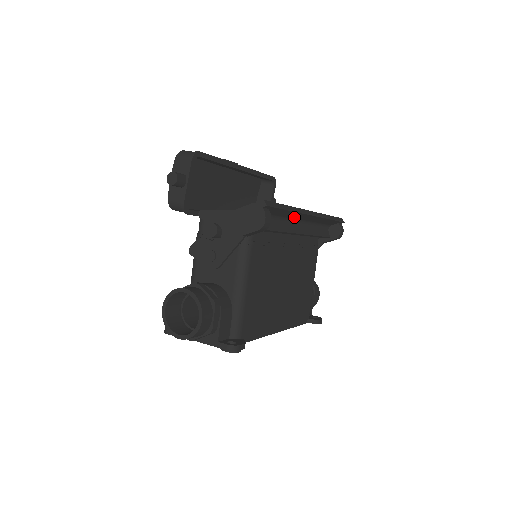
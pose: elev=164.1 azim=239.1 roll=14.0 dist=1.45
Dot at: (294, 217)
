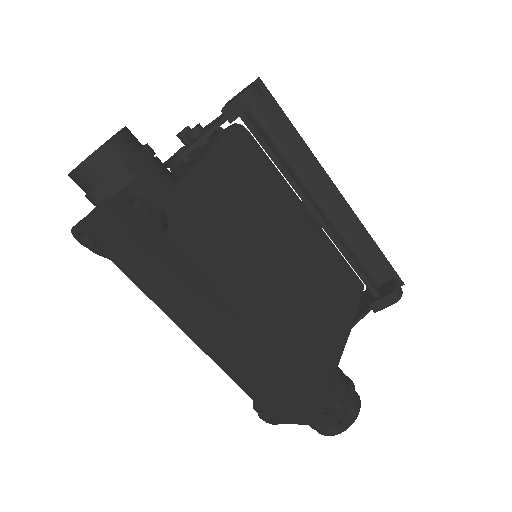
Dot at: (310, 178)
